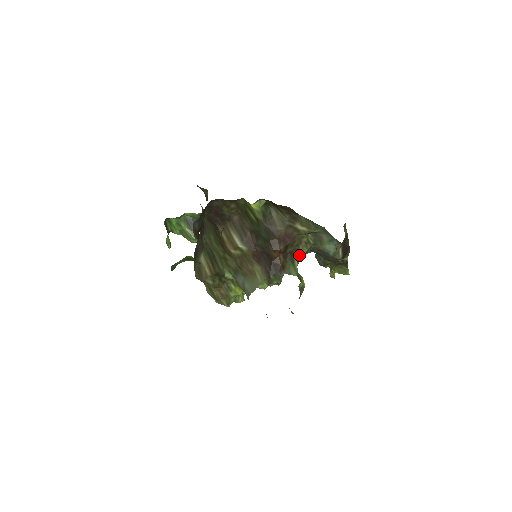
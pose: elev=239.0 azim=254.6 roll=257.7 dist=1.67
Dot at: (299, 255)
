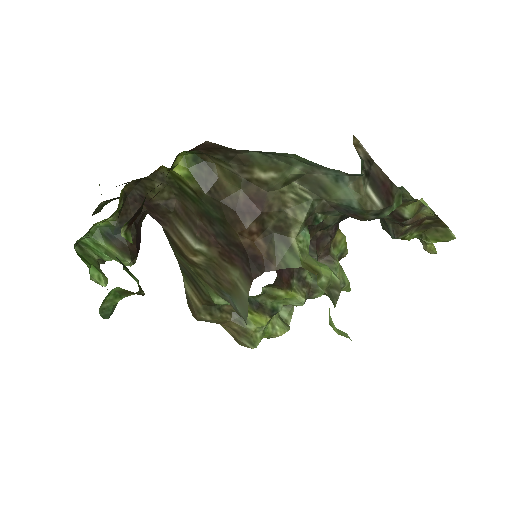
Dot at: (294, 228)
